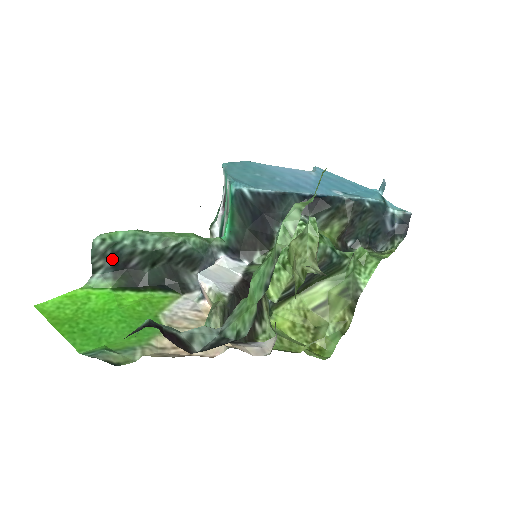
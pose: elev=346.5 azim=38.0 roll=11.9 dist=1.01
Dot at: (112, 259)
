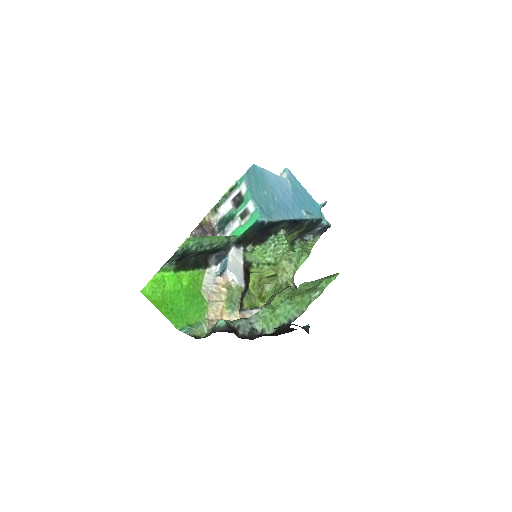
Dot at: (181, 256)
